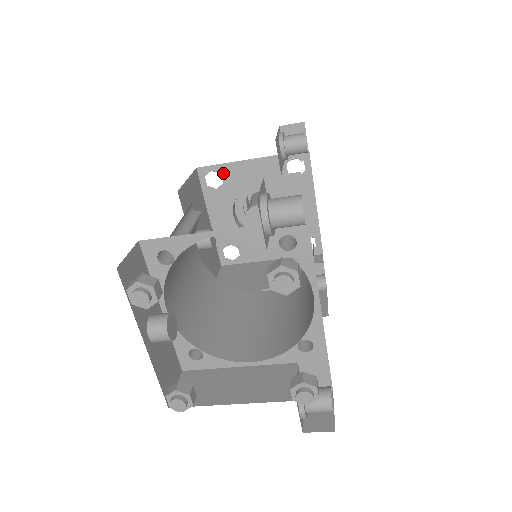
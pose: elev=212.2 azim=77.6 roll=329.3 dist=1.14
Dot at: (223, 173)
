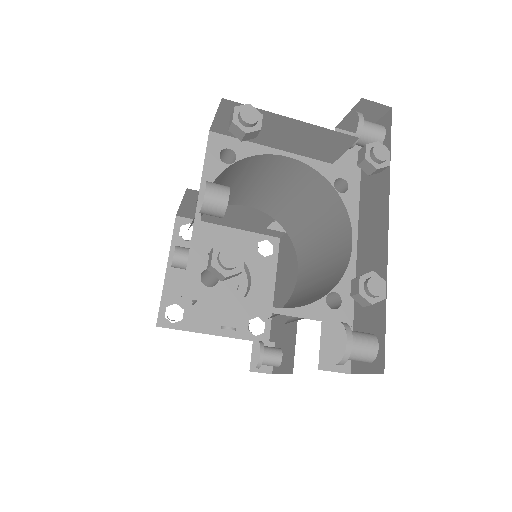
Dot at: occluded
